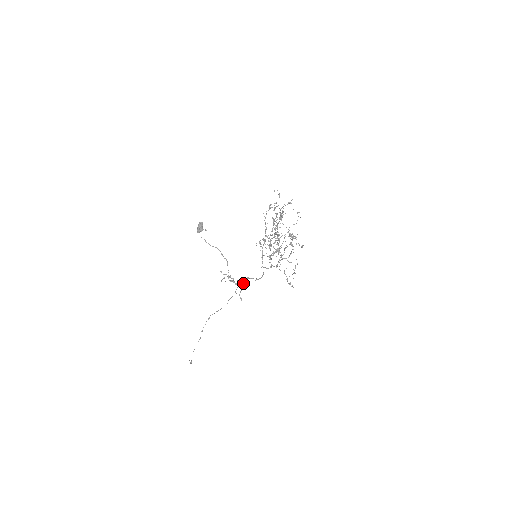
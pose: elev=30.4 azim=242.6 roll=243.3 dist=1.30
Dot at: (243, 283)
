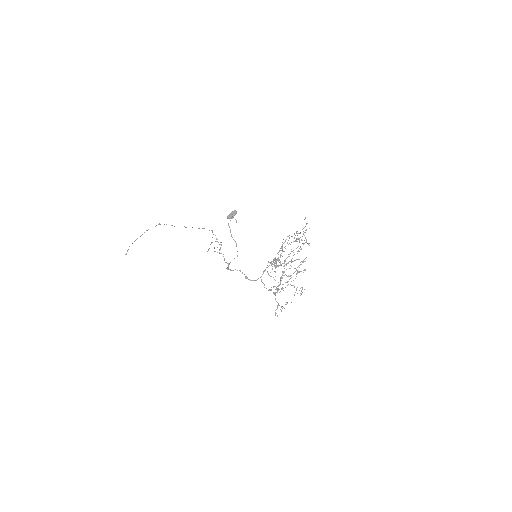
Dot at: (221, 244)
